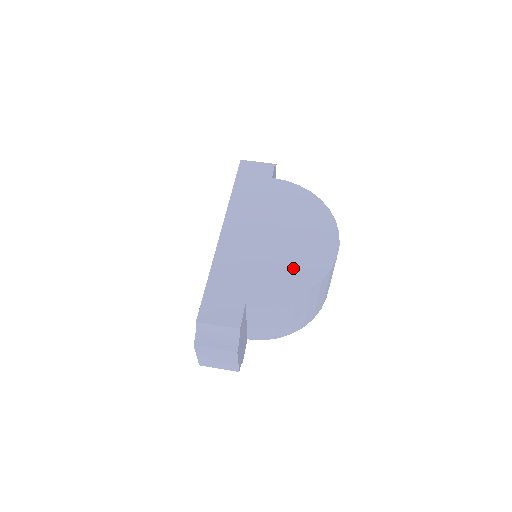
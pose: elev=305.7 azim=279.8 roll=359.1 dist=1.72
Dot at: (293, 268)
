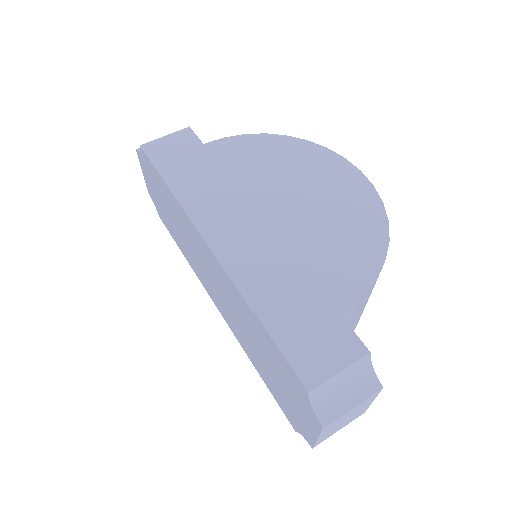
Dot at: (344, 230)
